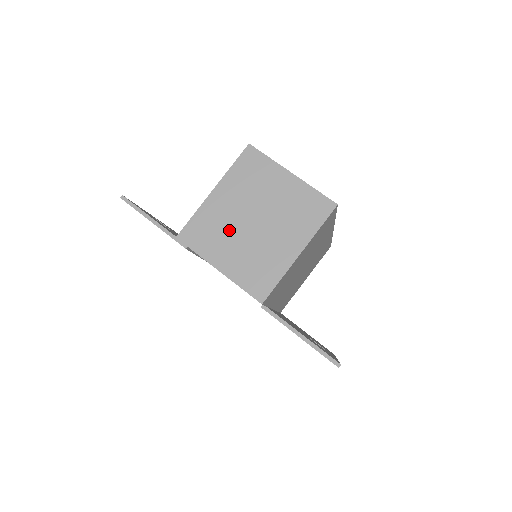
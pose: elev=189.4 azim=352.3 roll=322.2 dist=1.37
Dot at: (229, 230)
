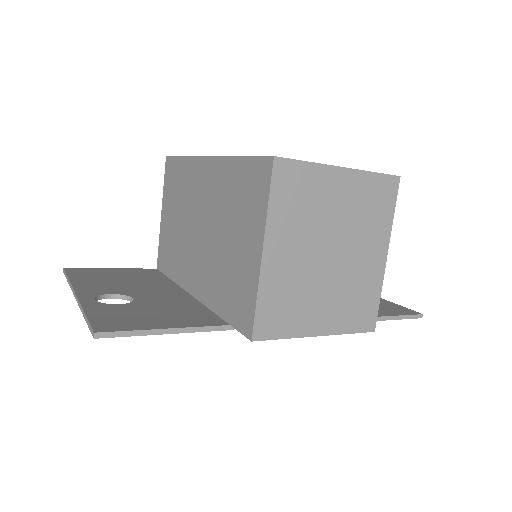
Dot at: (308, 285)
